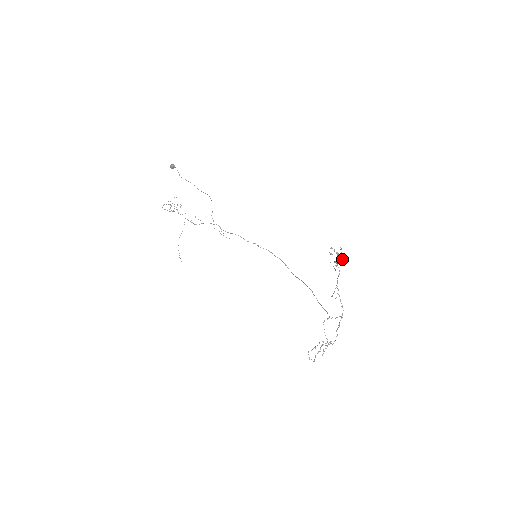
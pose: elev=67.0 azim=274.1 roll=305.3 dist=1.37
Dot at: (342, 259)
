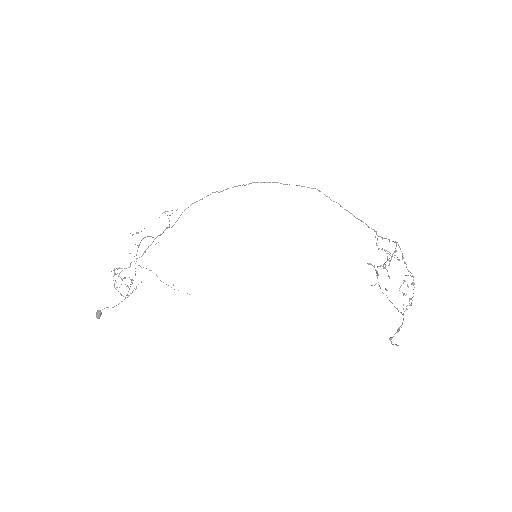
Dot at: occluded
